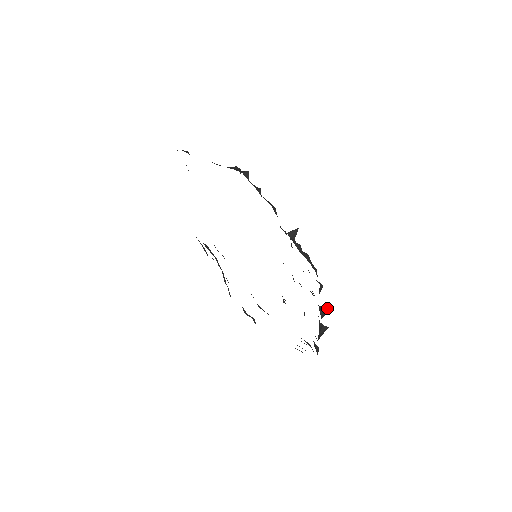
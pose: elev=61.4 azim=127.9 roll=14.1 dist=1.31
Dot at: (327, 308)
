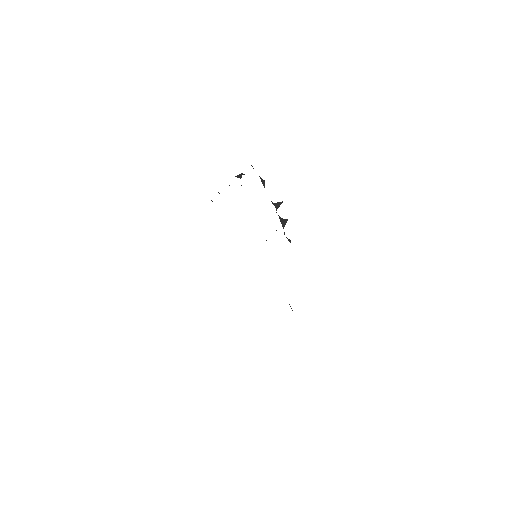
Dot at: (279, 202)
